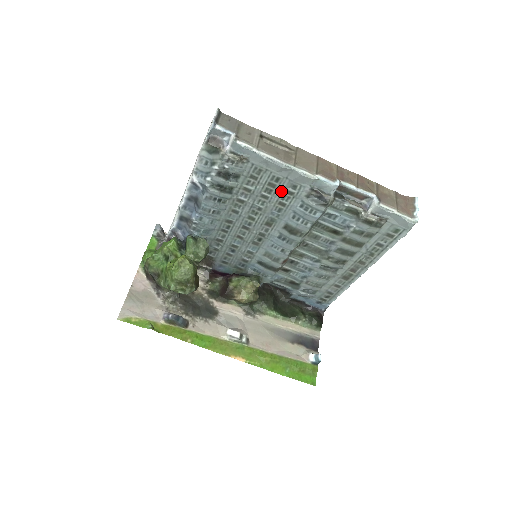
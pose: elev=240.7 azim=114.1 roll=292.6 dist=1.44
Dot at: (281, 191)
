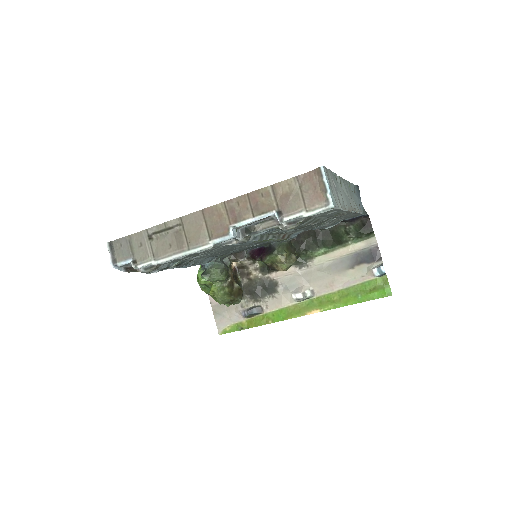
Dot at: (207, 251)
